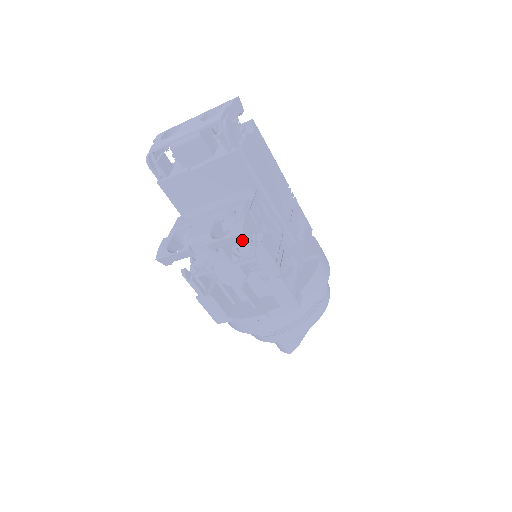
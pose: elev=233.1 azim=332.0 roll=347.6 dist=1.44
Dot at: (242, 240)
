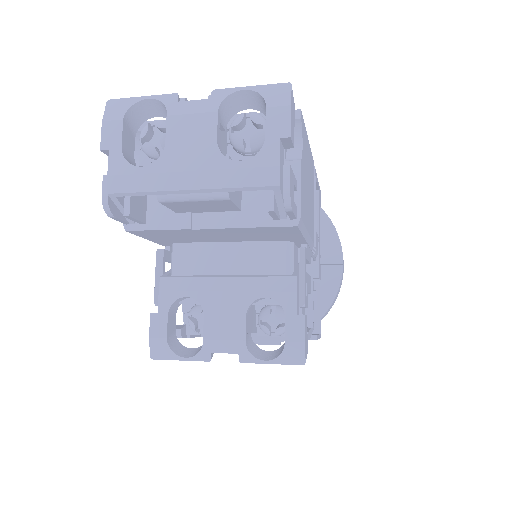
Dot at: occluded
